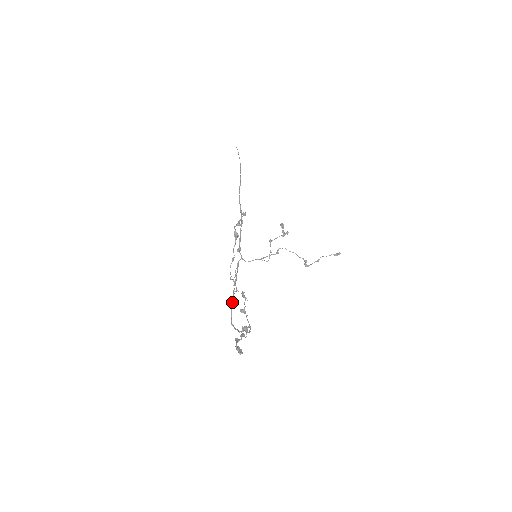
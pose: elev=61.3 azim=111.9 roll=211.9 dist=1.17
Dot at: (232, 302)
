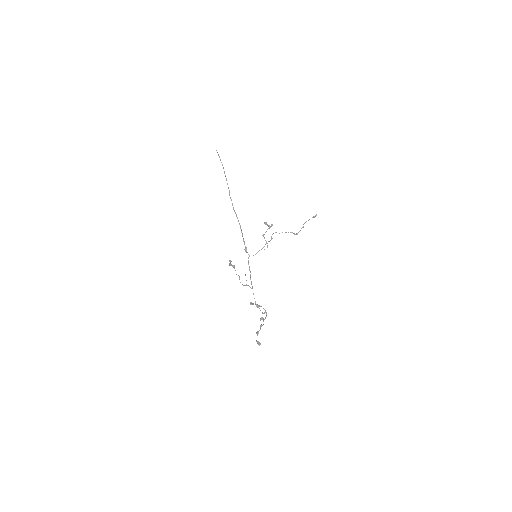
Dot at: (253, 293)
